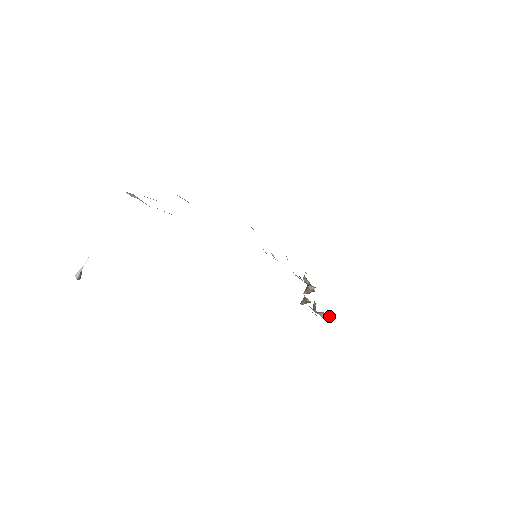
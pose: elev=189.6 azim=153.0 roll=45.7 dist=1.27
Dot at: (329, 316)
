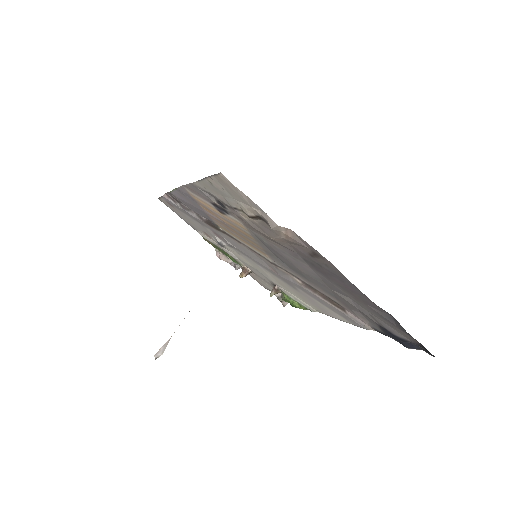
Dot at: occluded
